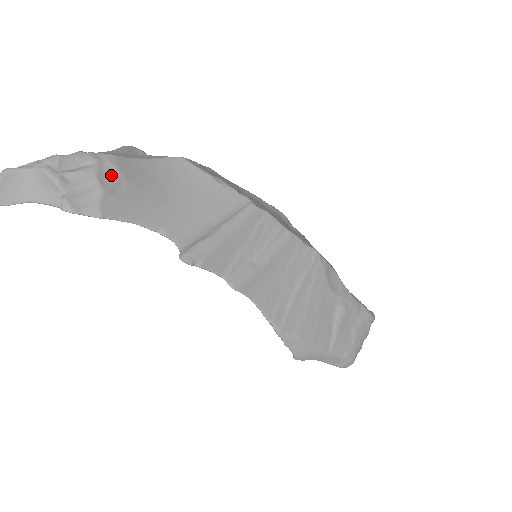
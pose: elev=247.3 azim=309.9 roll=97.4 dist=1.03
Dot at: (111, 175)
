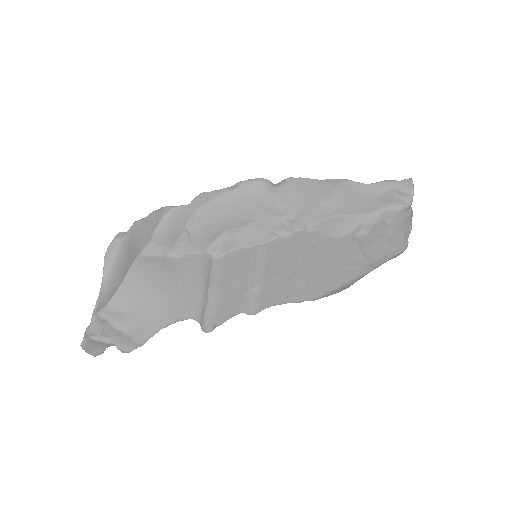
Dot at: (120, 319)
